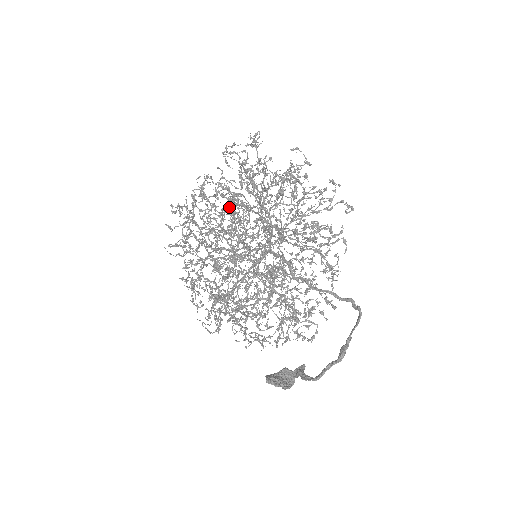
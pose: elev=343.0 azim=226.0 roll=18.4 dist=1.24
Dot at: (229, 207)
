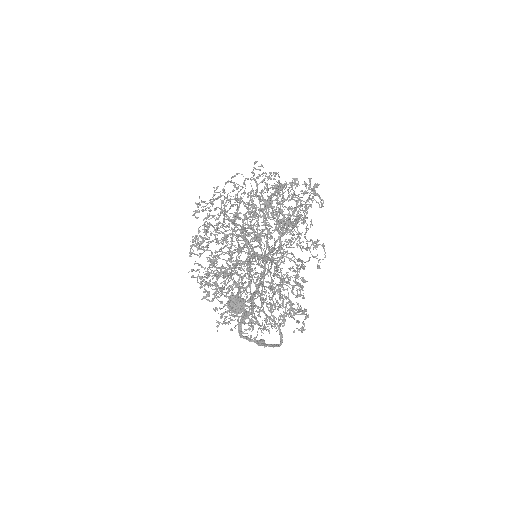
Dot at: (215, 274)
